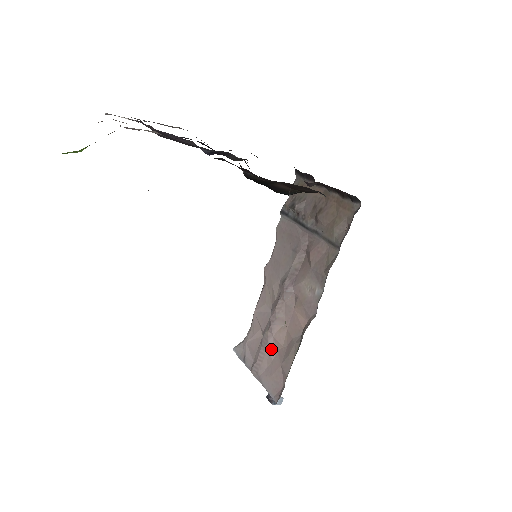
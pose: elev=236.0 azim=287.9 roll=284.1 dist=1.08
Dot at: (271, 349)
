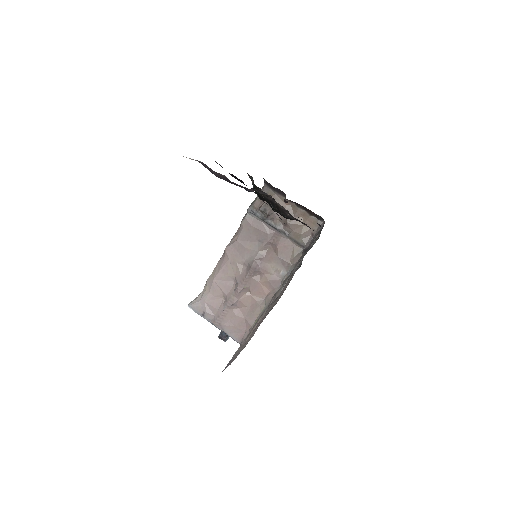
Dot at: (235, 308)
